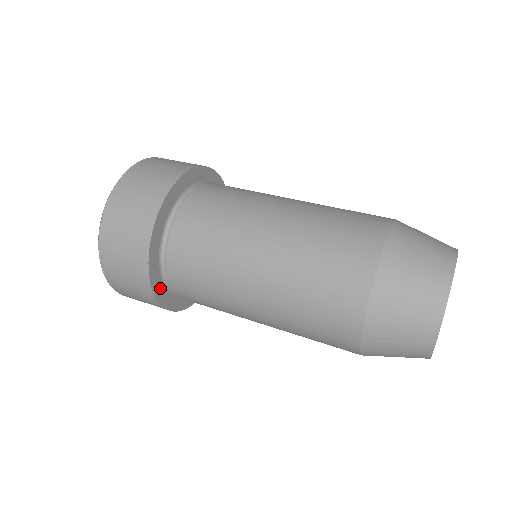
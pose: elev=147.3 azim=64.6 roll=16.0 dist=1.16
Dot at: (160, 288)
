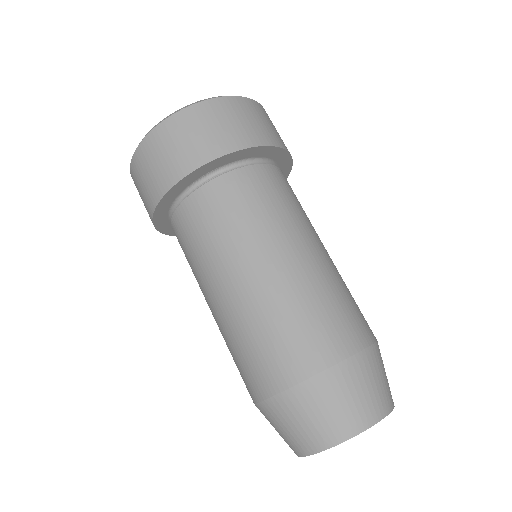
Dot at: (172, 196)
